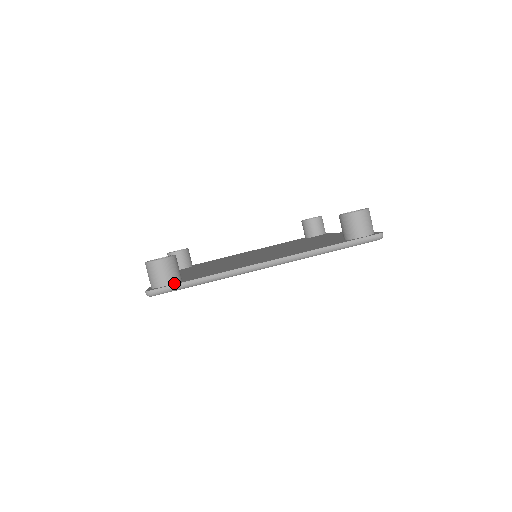
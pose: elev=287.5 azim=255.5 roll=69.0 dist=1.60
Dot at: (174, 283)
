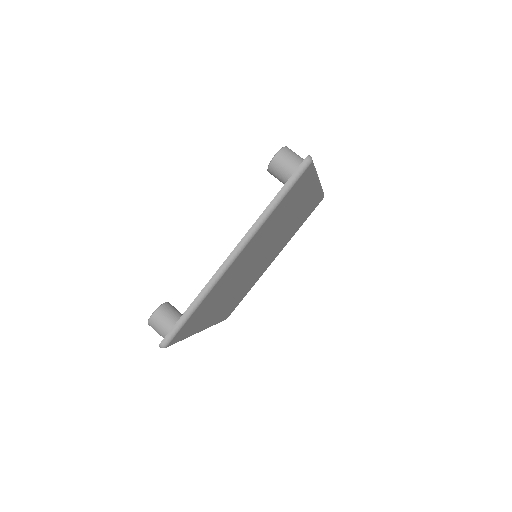
Dot at: occluded
